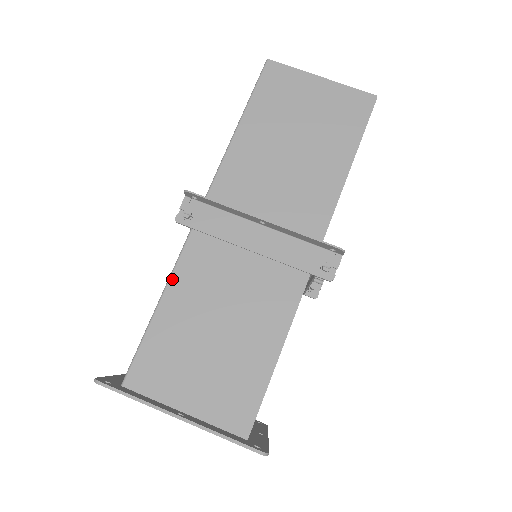
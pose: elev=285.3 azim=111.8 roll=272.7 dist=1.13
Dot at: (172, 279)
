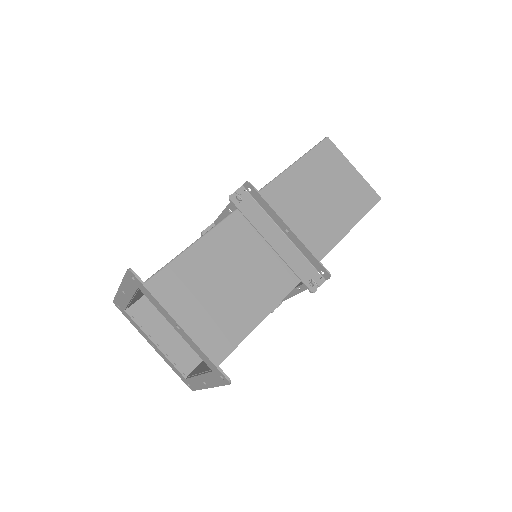
Dot at: (210, 233)
